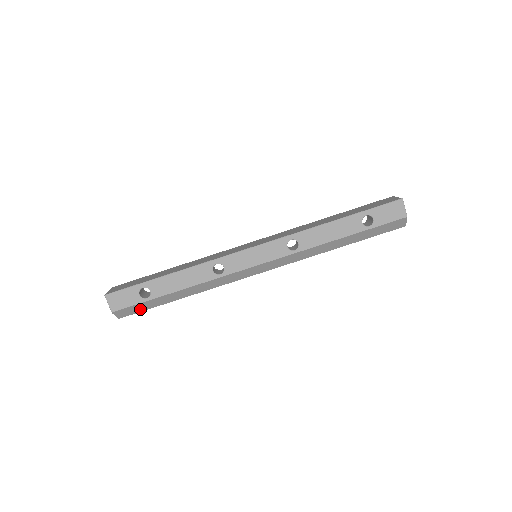
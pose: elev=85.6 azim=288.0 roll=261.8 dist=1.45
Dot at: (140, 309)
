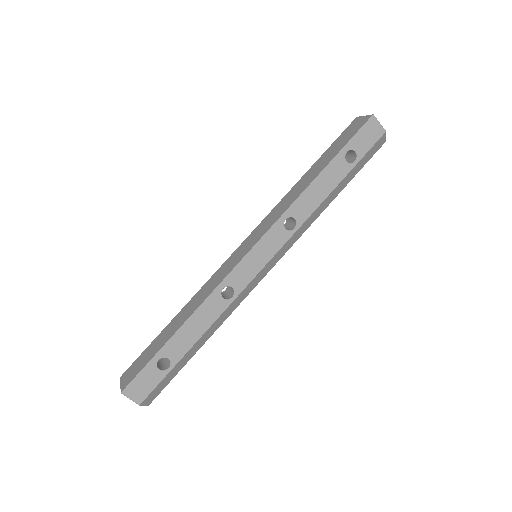
Dot at: (166, 382)
